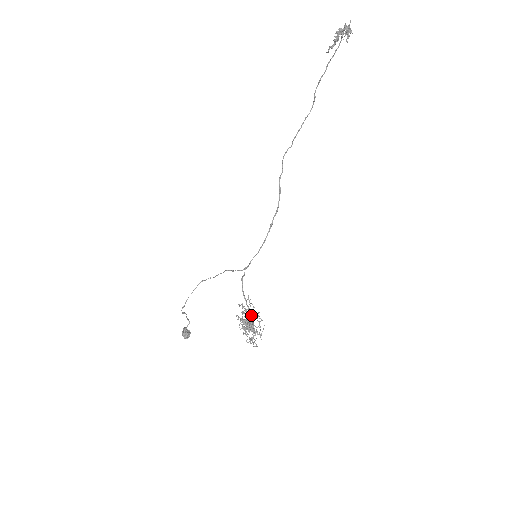
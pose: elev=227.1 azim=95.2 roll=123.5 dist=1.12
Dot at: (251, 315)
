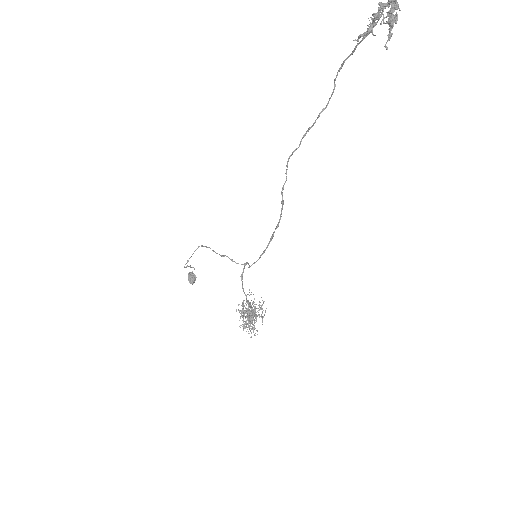
Dot at: (251, 315)
